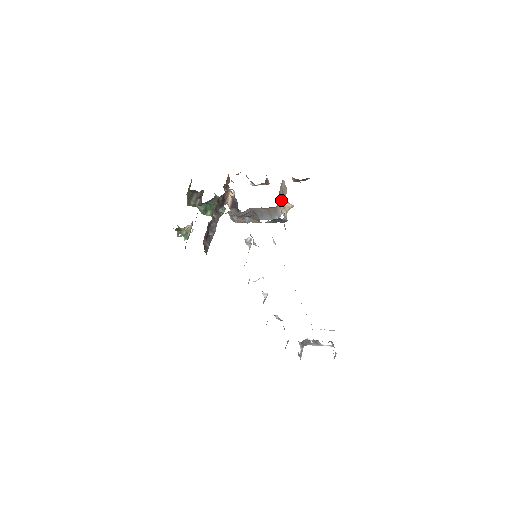
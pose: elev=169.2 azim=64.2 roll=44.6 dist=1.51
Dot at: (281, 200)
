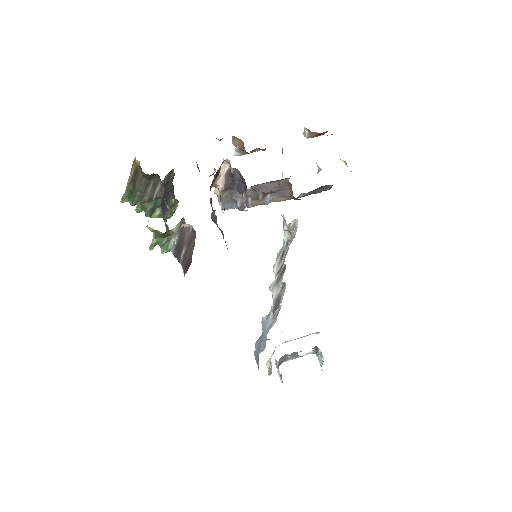
Dot at: occluded
